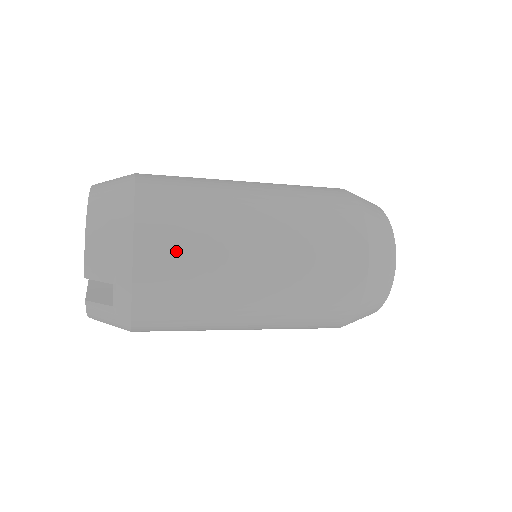
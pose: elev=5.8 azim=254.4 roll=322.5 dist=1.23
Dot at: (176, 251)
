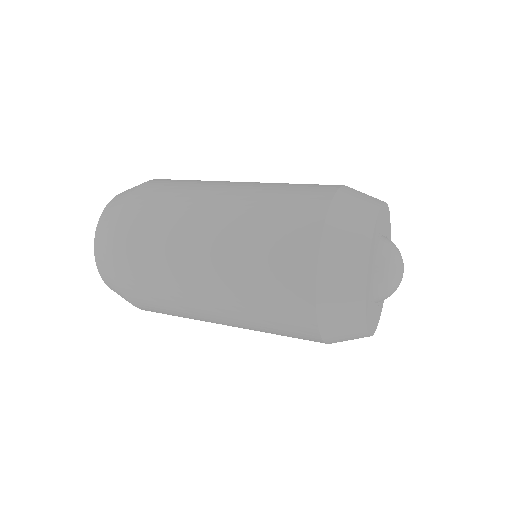
Dot at: (167, 314)
